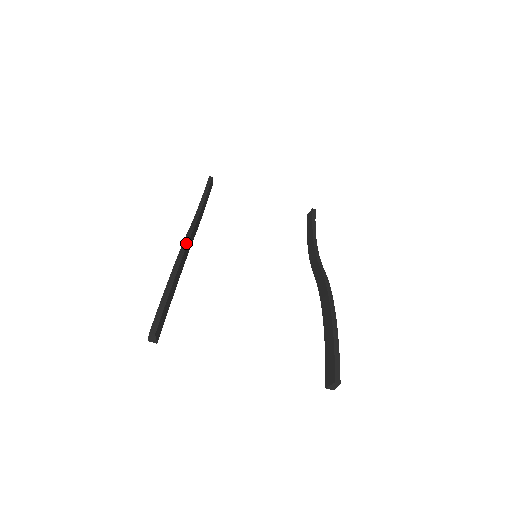
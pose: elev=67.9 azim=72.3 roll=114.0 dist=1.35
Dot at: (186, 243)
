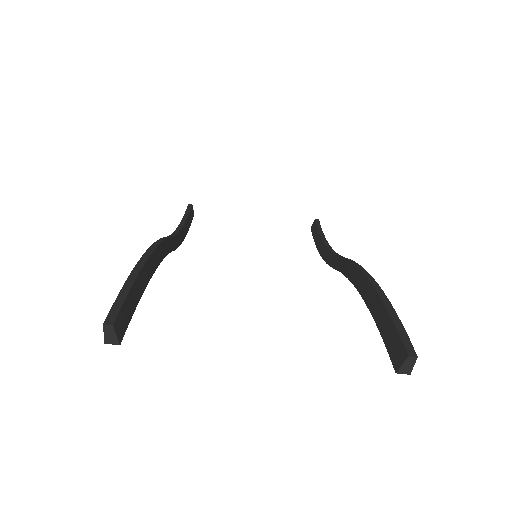
Dot at: (160, 242)
